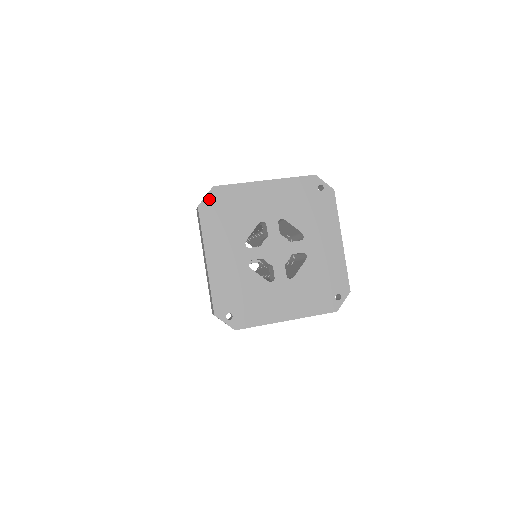
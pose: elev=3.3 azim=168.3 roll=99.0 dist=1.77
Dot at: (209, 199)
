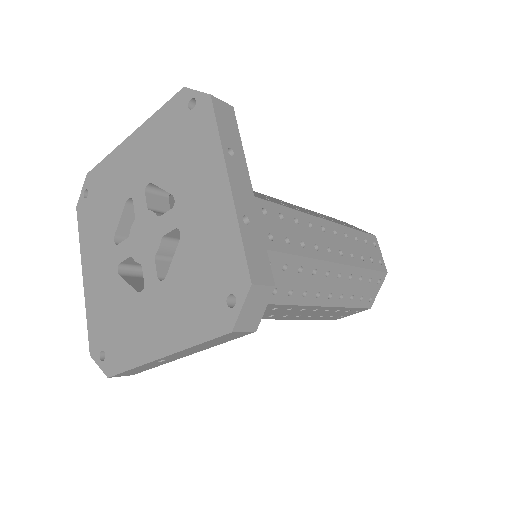
Dot at: occluded
